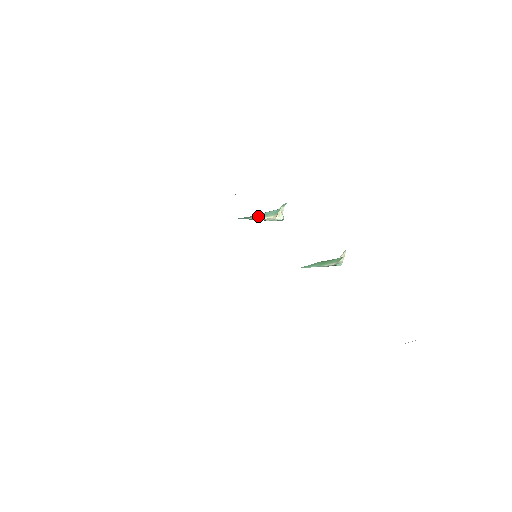
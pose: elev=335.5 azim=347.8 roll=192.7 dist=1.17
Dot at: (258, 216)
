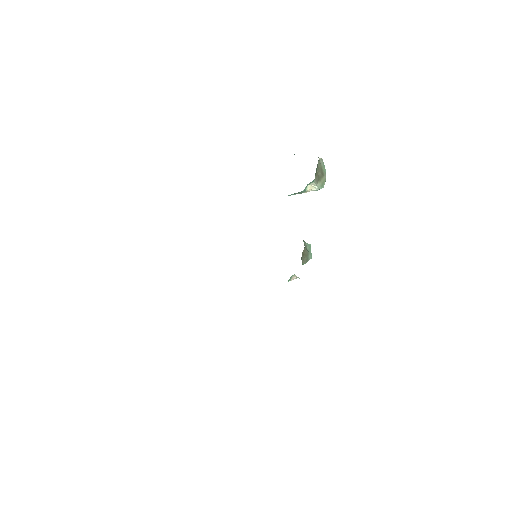
Dot at: (290, 195)
